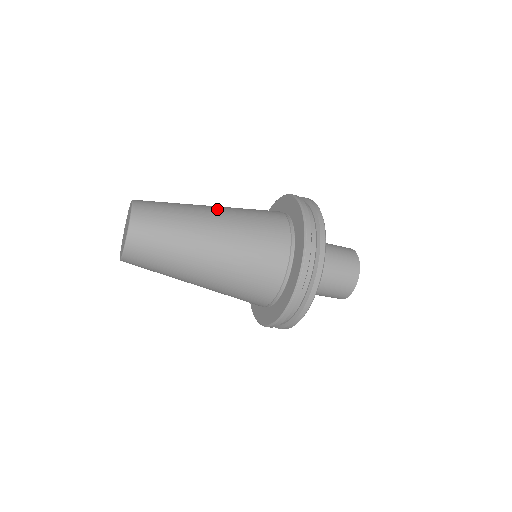
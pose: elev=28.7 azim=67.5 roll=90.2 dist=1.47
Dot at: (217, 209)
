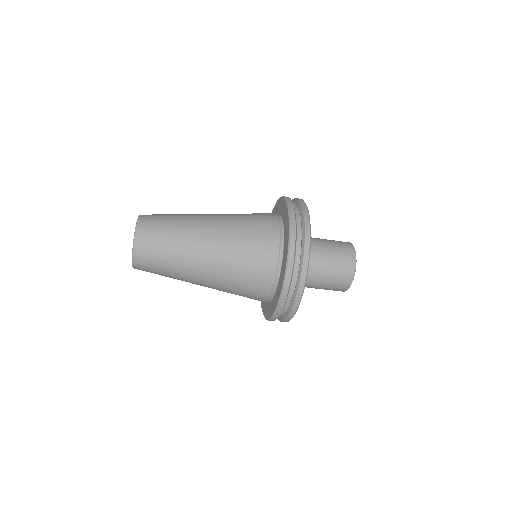
Dot at: occluded
